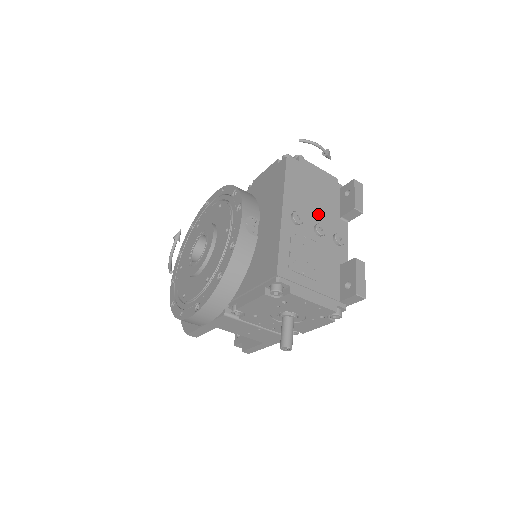
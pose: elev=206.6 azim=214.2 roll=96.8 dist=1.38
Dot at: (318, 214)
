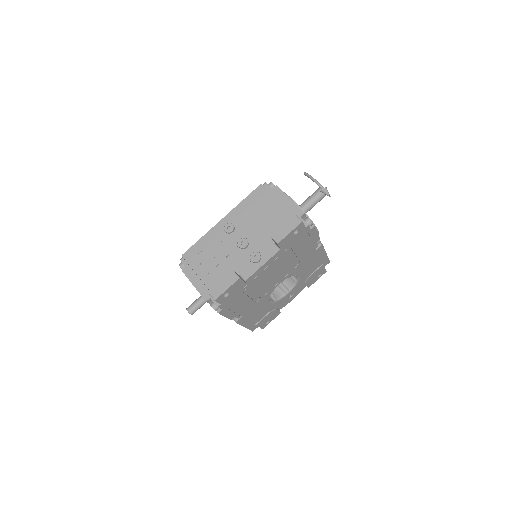
Dot at: (253, 232)
